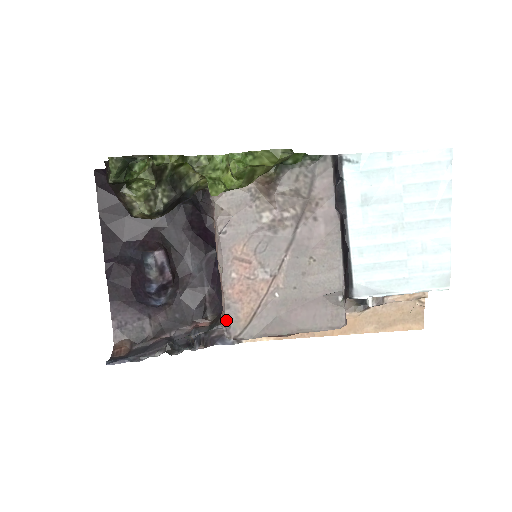
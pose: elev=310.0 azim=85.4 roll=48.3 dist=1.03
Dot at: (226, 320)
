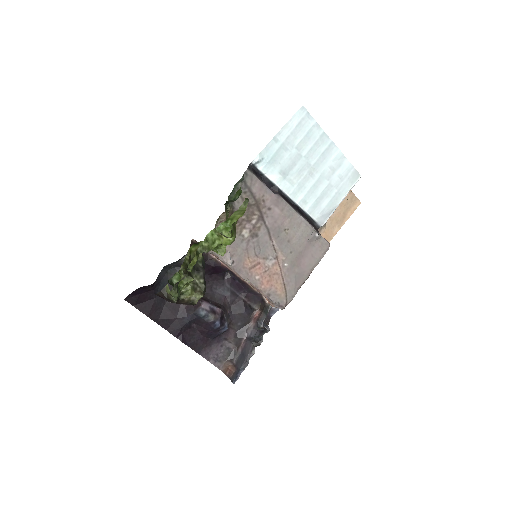
Dot at: (274, 302)
